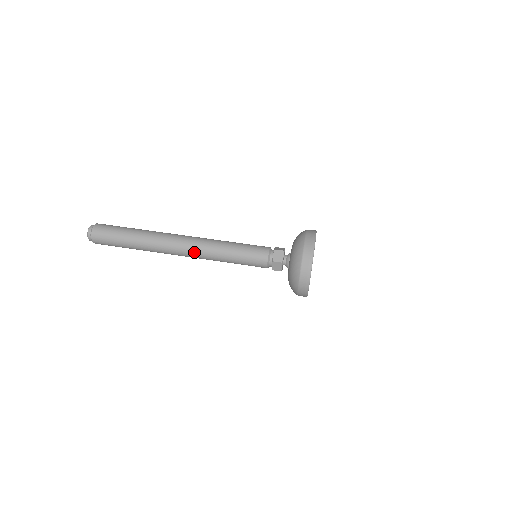
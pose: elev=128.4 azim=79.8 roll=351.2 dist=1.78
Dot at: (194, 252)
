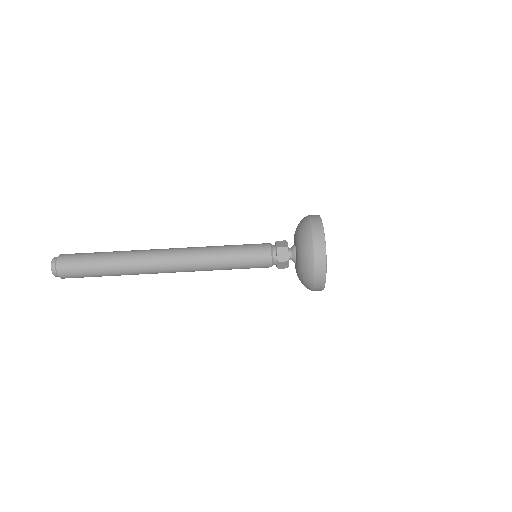
Dot at: (185, 268)
